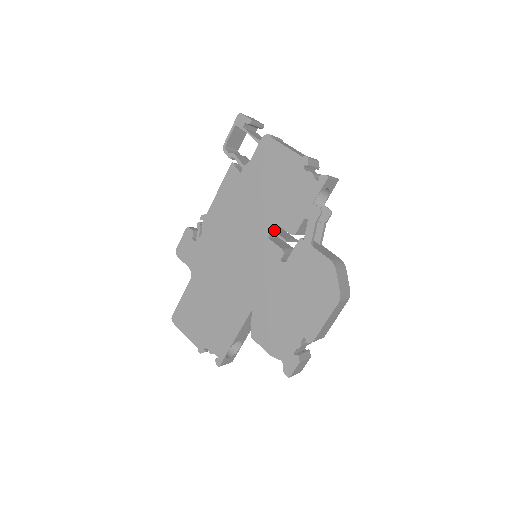
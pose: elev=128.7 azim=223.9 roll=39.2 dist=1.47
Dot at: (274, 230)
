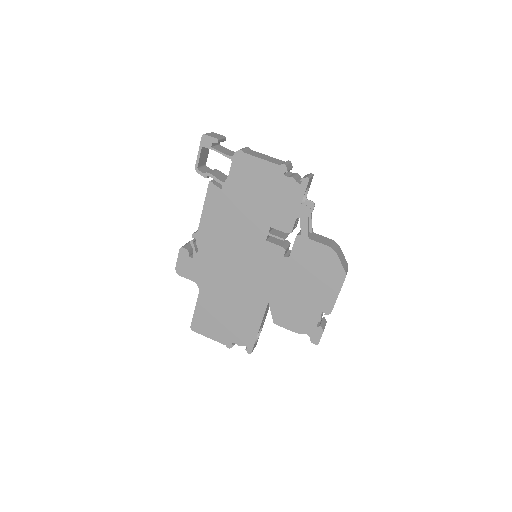
Dot at: (270, 232)
